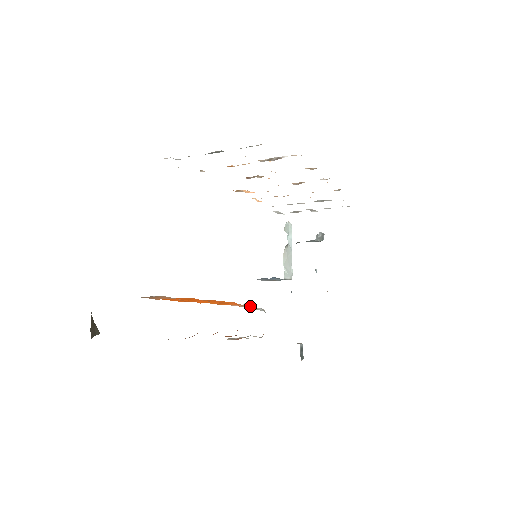
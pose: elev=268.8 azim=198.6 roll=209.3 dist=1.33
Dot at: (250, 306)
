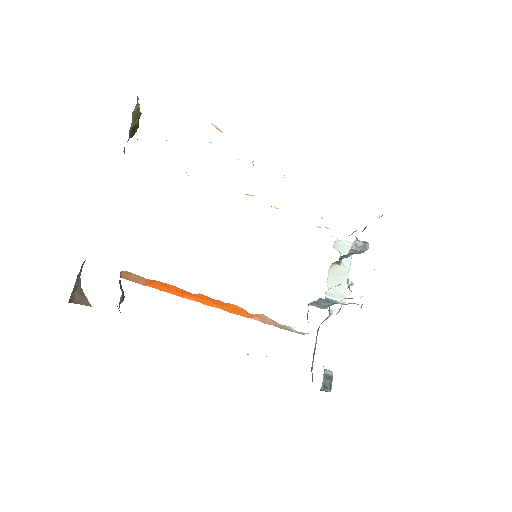
Dot at: (274, 321)
